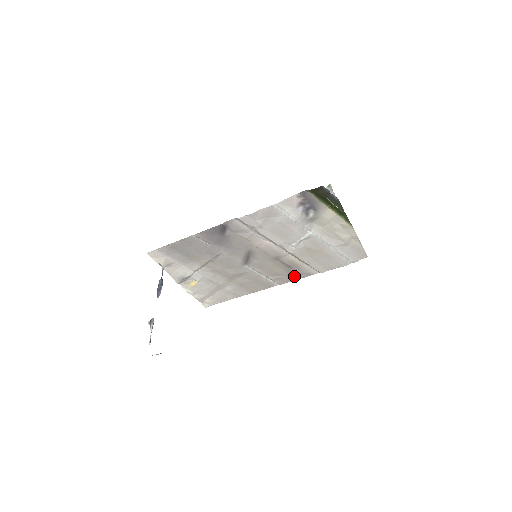
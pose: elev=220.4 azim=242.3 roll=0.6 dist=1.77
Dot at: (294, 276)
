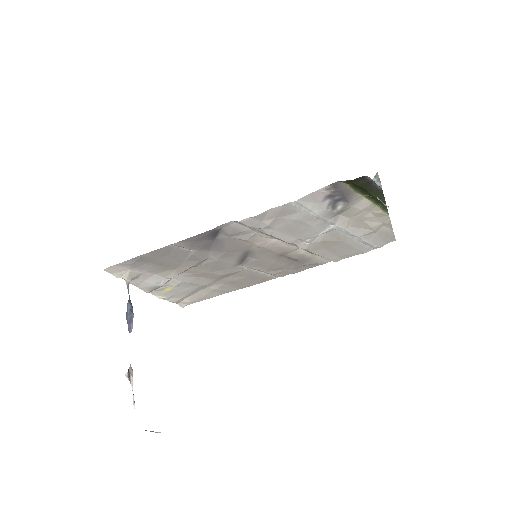
Dot at: (300, 268)
